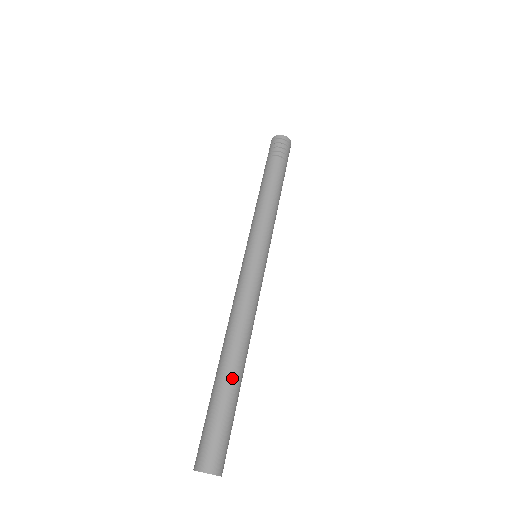
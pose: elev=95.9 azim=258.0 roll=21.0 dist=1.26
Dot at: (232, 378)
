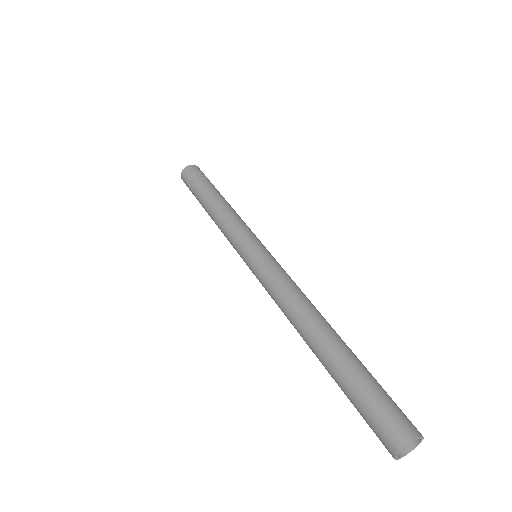
Dot at: (343, 349)
